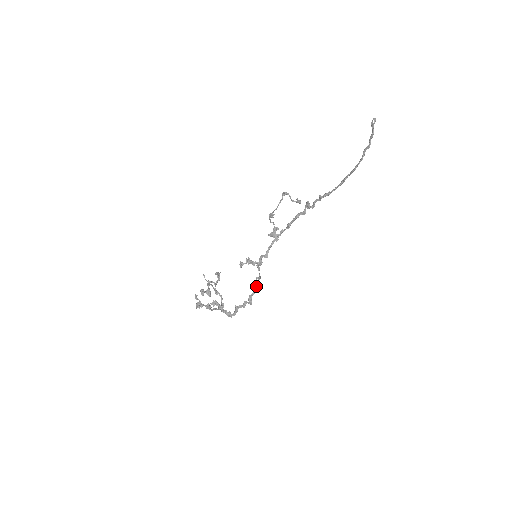
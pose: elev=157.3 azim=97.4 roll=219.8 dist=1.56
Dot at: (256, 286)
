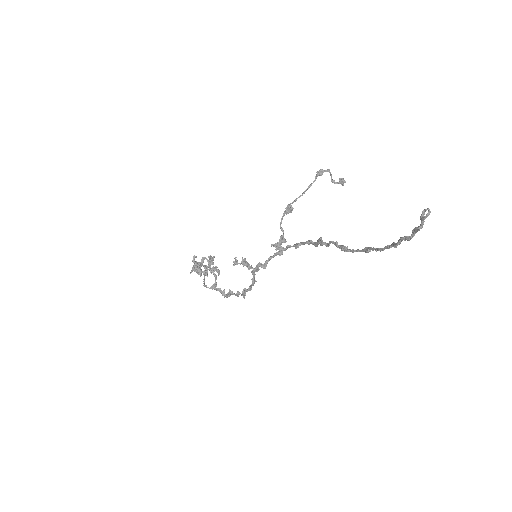
Dot at: (251, 286)
